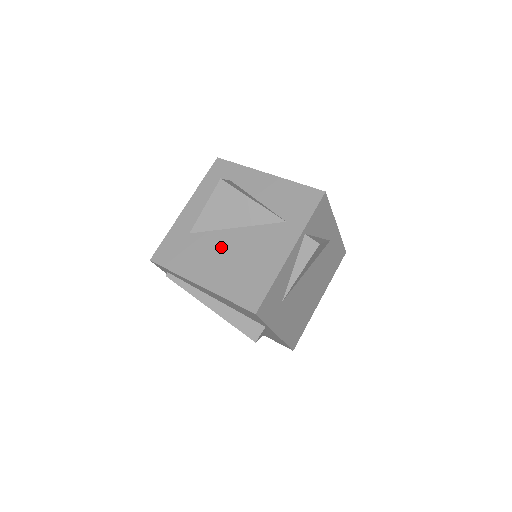
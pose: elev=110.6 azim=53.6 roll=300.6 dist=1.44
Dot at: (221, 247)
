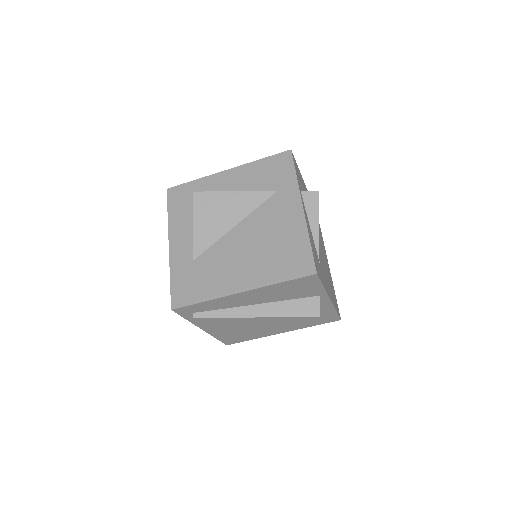
Dot at: (235, 249)
